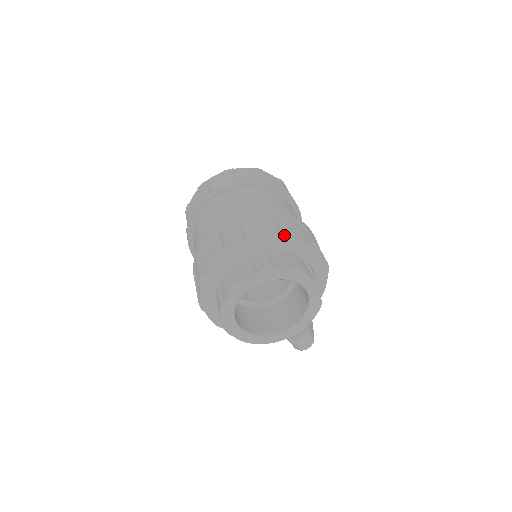
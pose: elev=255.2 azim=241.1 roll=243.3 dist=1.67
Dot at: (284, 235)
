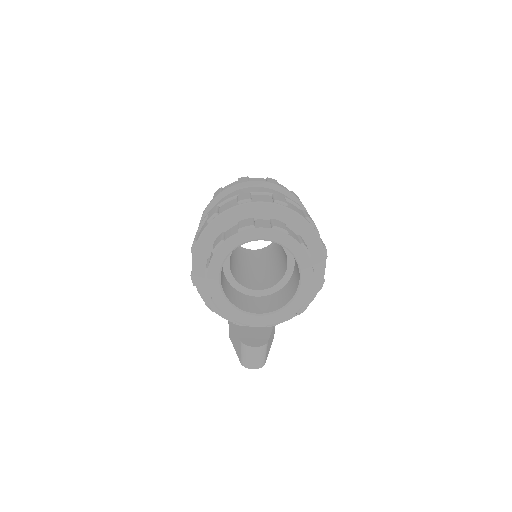
Dot at: (307, 220)
